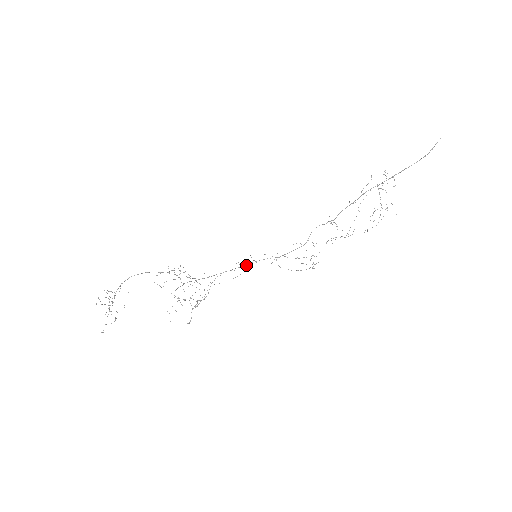
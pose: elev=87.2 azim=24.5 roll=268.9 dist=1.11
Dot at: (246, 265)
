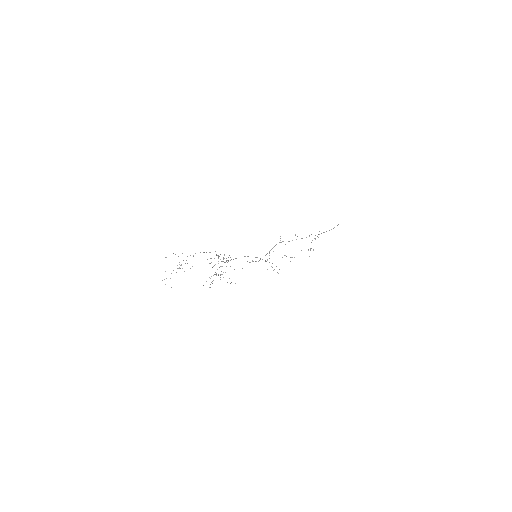
Dot at: (252, 261)
